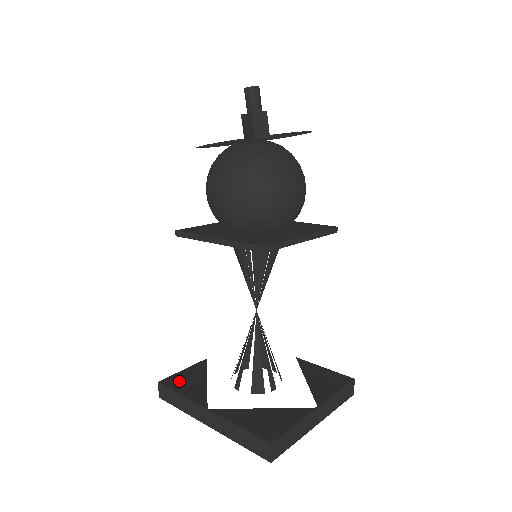
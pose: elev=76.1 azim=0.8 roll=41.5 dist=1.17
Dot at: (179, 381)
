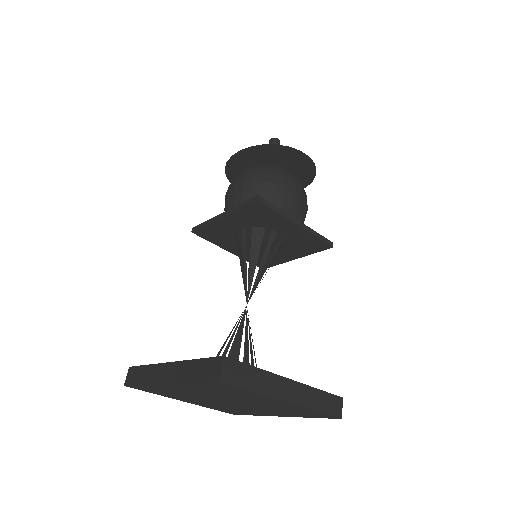
Dot at: occluded
